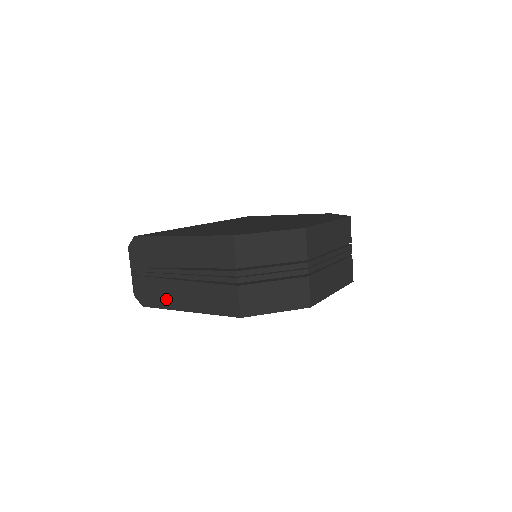
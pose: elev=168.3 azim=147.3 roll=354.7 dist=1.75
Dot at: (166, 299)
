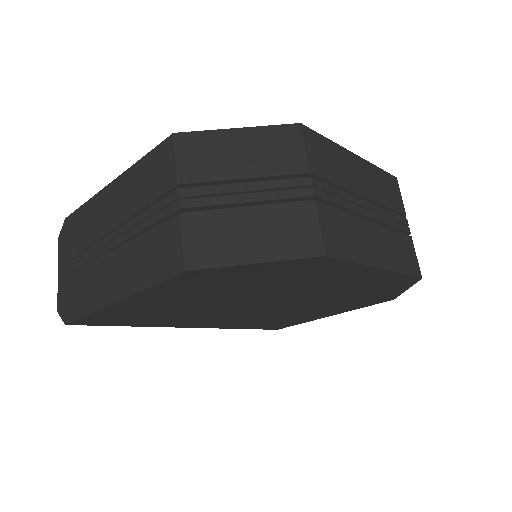
Dot at: (91, 295)
